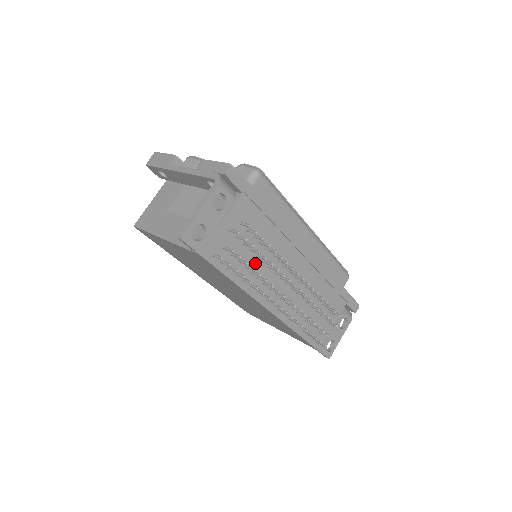
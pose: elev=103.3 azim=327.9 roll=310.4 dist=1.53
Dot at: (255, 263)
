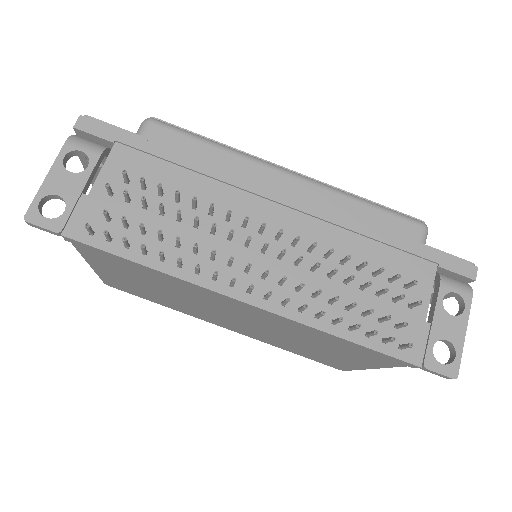
Dot at: (180, 232)
